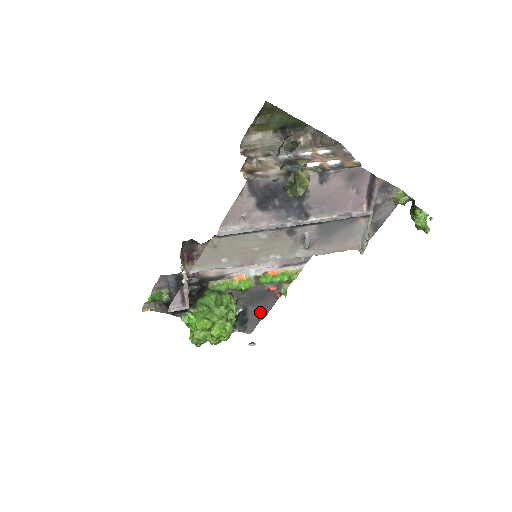
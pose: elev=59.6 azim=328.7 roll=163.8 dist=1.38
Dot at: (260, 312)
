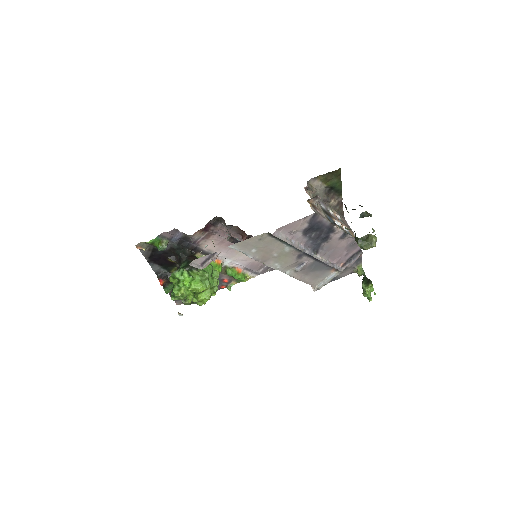
Dot at: occluded
